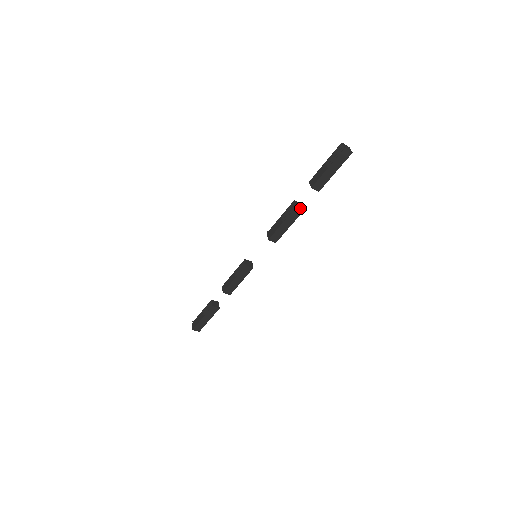
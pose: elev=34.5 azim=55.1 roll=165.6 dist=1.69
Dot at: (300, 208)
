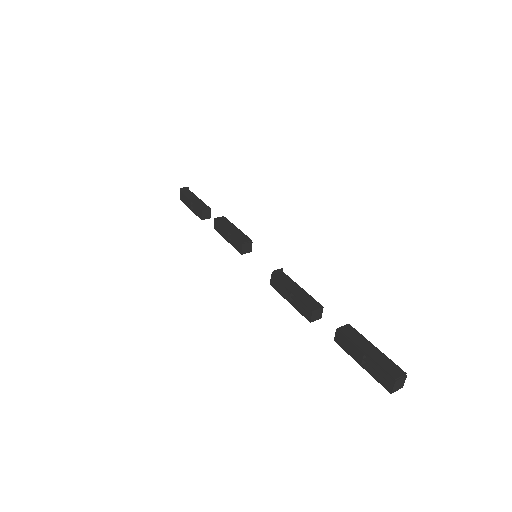
Dot at: (315, 320)
